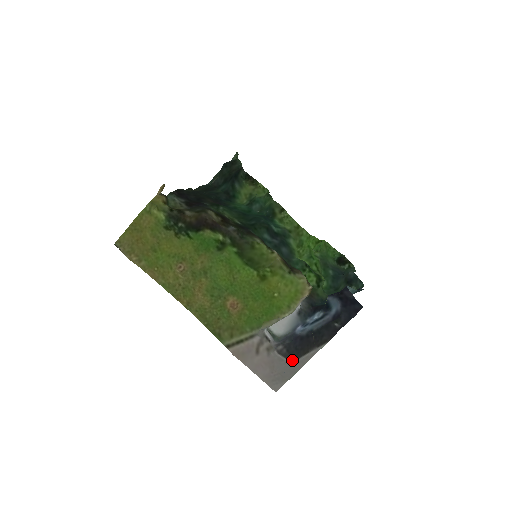
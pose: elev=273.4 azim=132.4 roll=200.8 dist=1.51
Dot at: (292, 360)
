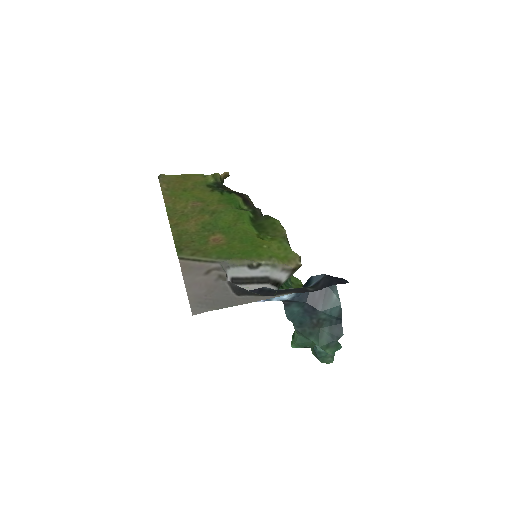
Dot at: (238, 294)
